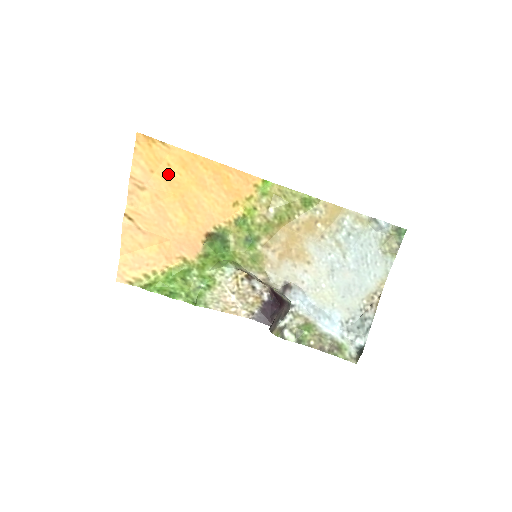
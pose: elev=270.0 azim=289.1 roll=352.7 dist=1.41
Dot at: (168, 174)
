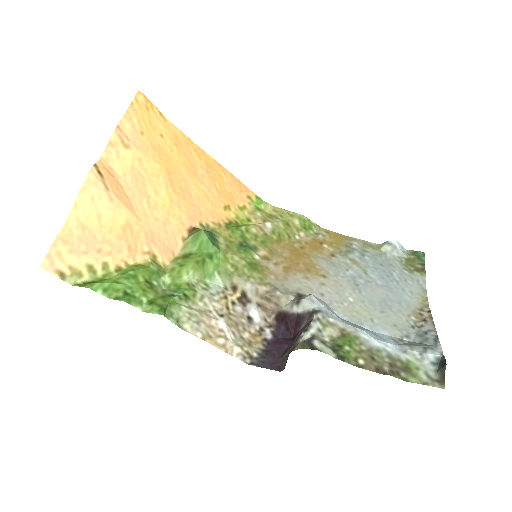
Dot at: (159, 144)
